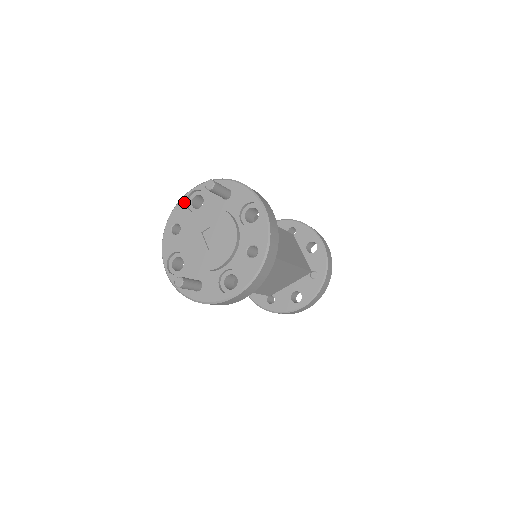
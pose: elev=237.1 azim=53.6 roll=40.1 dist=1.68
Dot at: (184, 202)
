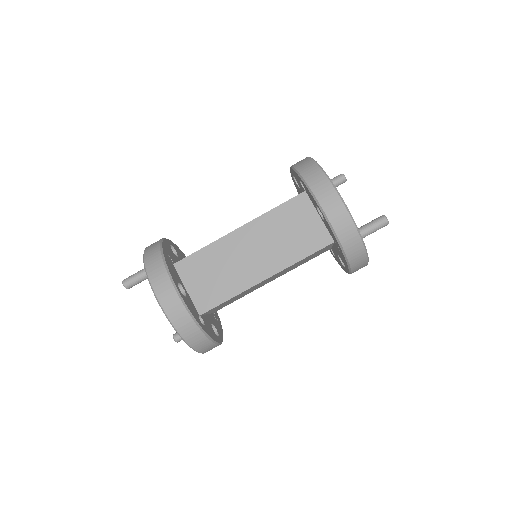
Dot at: occluded
